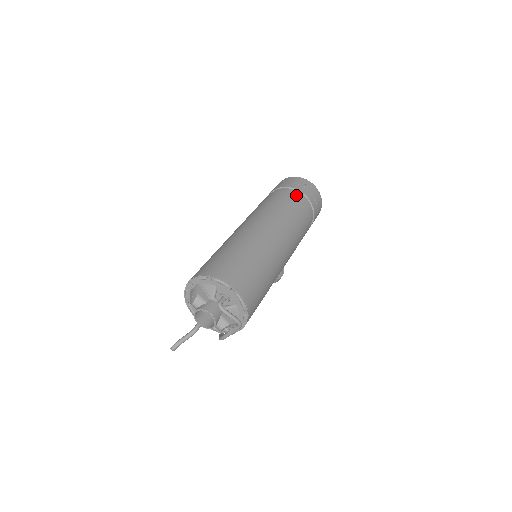
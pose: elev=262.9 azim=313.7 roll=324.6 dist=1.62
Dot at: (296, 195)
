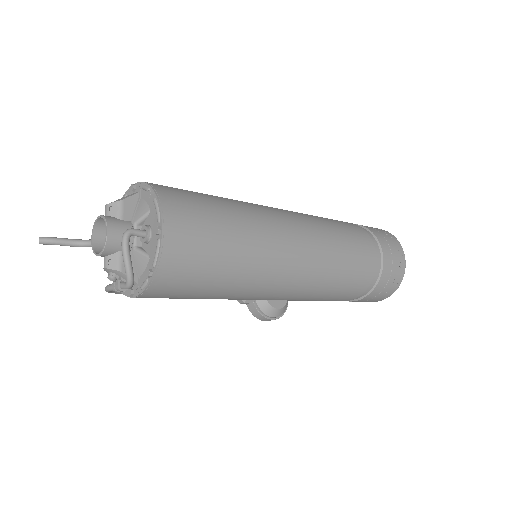
Dot at: (372, 245)
